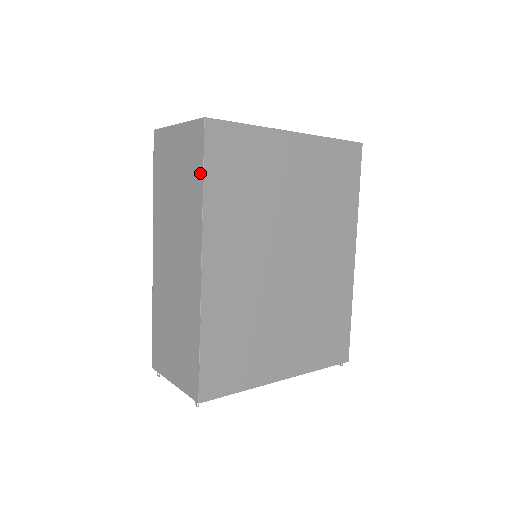
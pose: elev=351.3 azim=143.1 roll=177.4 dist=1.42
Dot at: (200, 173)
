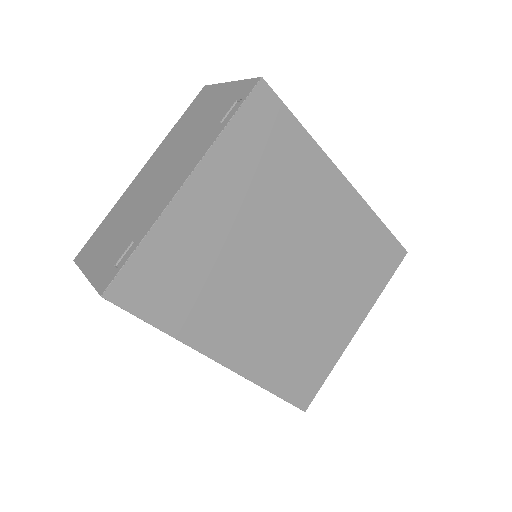
Dot at: (148, 323)
